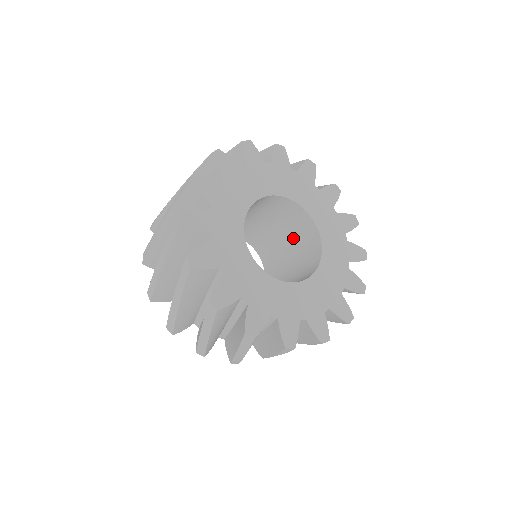
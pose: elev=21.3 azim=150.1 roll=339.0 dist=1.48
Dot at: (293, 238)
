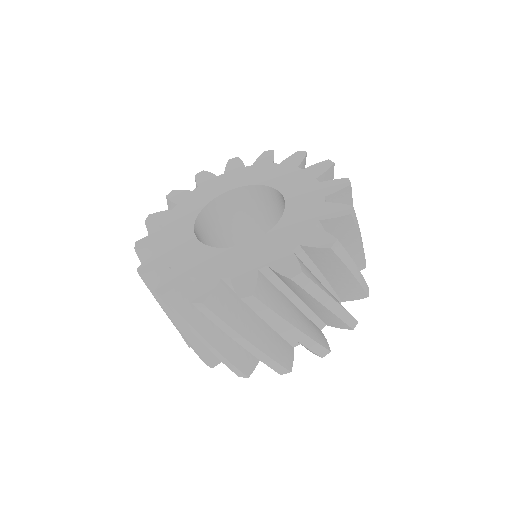
Dot at: (273, 216)
